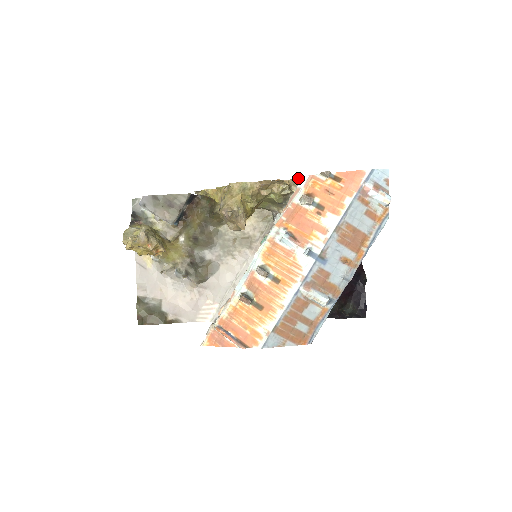
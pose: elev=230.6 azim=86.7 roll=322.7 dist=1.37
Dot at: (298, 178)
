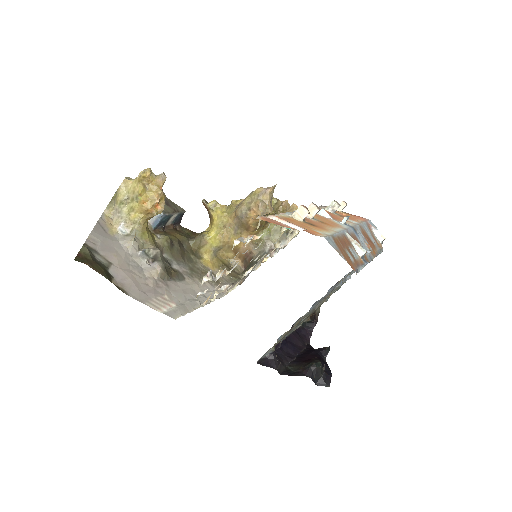
Dot at: occluded
